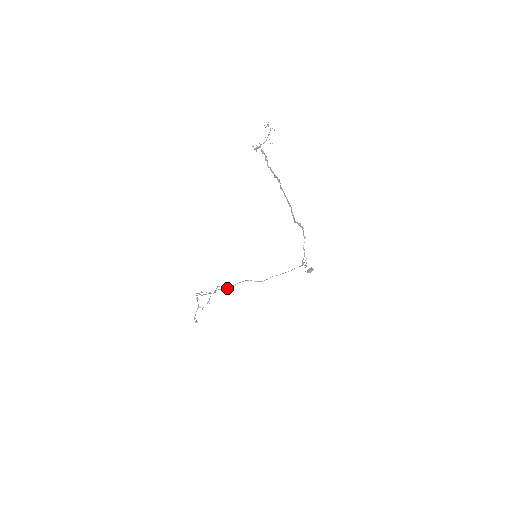
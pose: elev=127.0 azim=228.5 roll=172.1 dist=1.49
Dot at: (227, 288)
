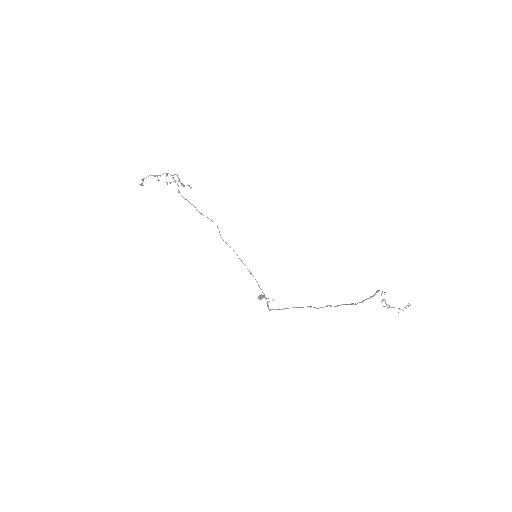
Dot at: (200, 213)
